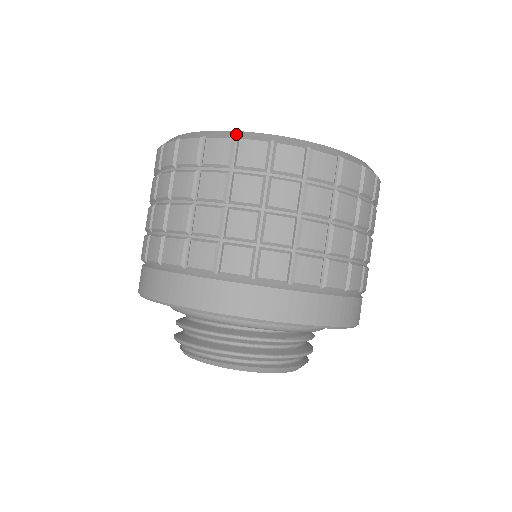
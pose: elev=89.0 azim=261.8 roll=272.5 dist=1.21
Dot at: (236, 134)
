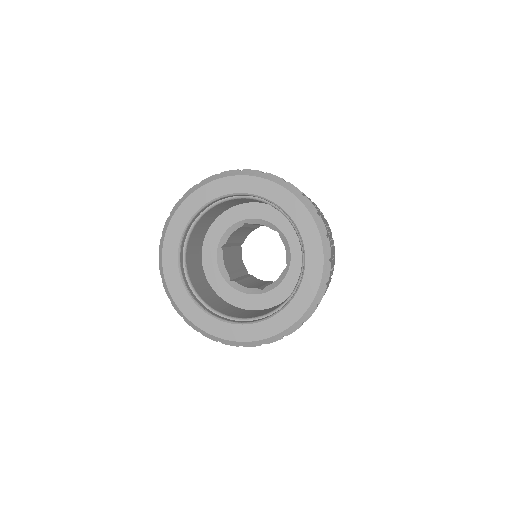
Dot at: (239, 344)
